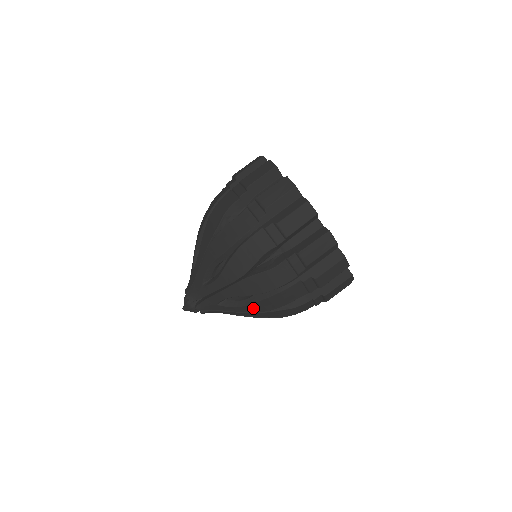
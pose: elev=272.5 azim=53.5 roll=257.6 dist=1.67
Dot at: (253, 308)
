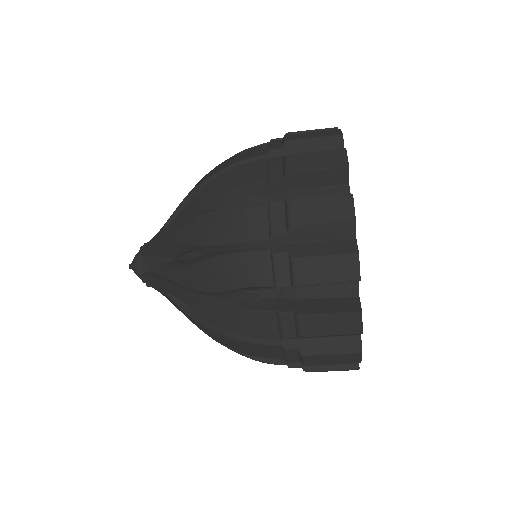
Dot at: occluded
